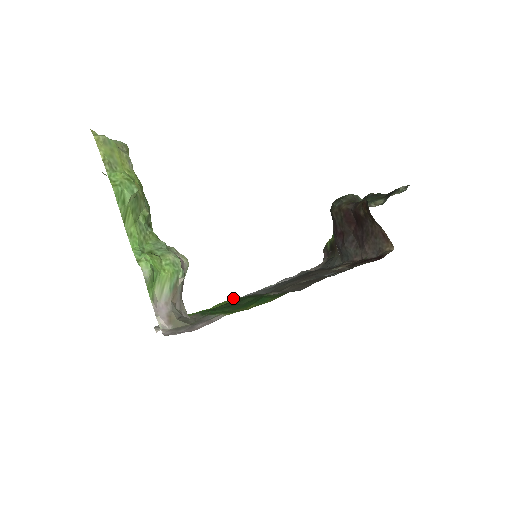
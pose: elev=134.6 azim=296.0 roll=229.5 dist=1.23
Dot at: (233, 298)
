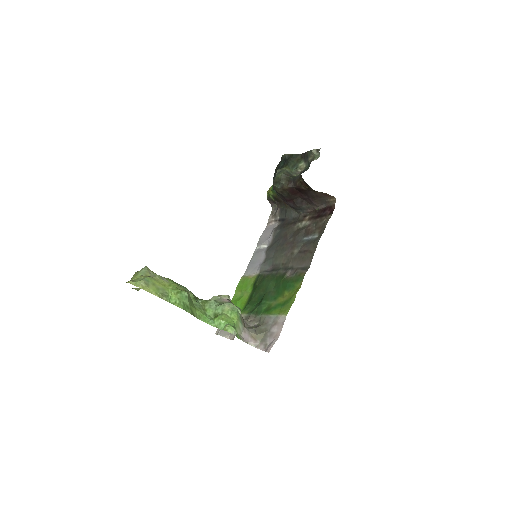
Dot at: (242, 277)
